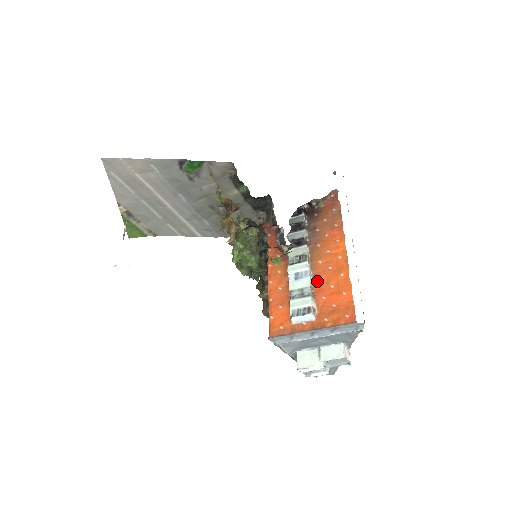
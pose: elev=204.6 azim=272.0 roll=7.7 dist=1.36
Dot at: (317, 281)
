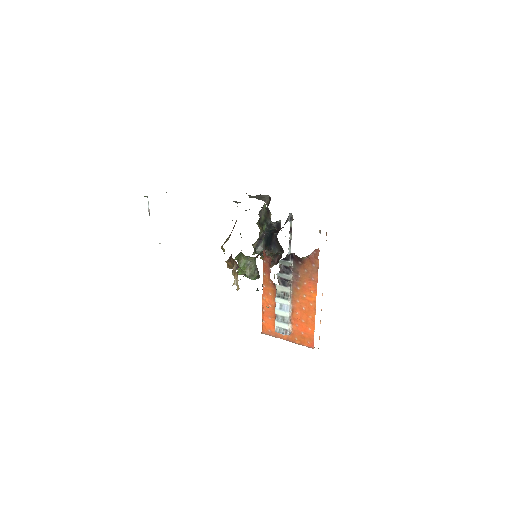
Dot at: (294, 313)
